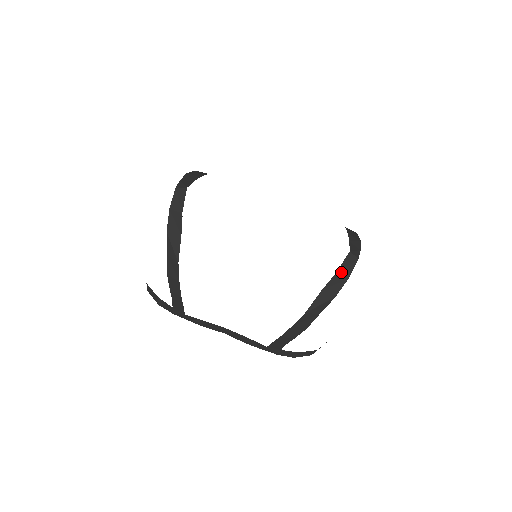
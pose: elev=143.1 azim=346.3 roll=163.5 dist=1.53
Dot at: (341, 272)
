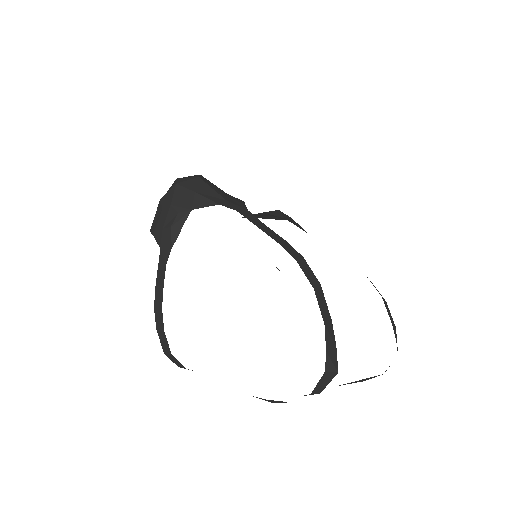
Dot at: occluded
